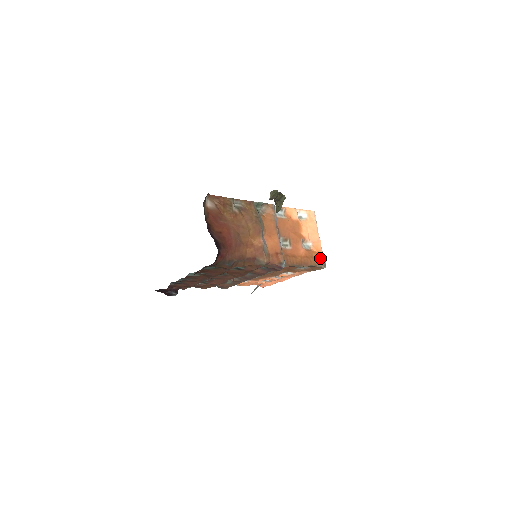
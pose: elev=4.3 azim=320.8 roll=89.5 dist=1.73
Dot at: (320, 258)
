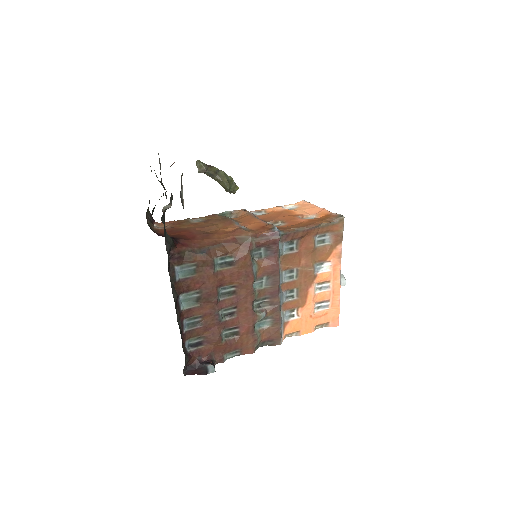
Dot at: (331, 216)
